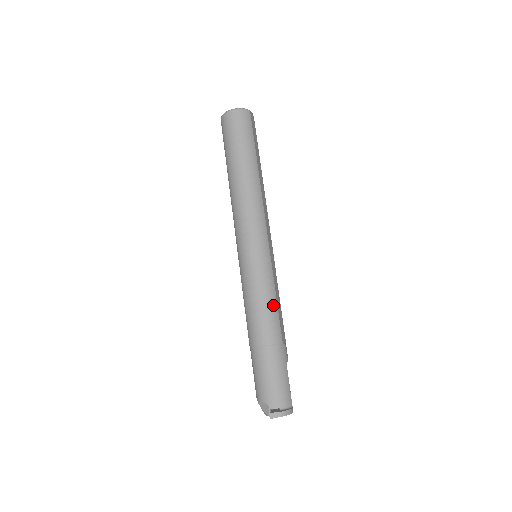
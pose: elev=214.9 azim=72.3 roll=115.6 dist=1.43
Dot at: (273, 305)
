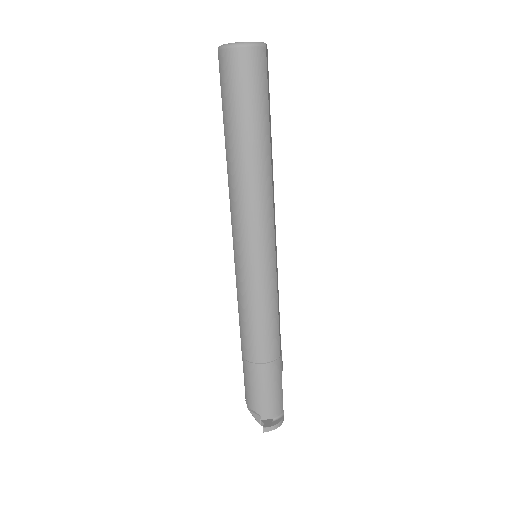
Dot at: (274, 320)
